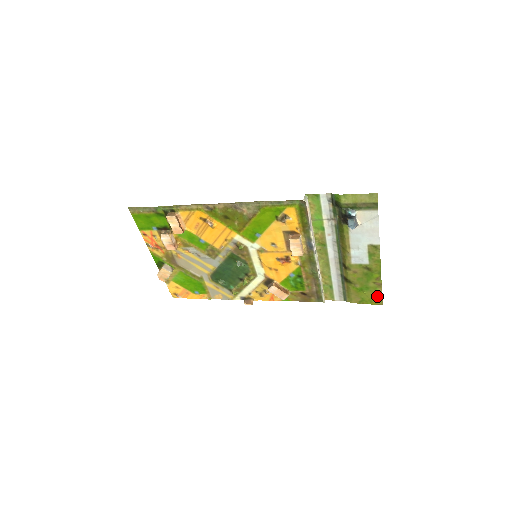
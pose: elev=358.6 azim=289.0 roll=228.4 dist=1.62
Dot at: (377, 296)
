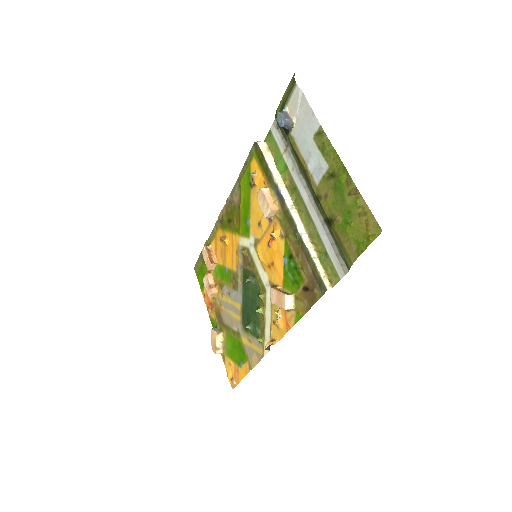
Dot at: (367, 218)
